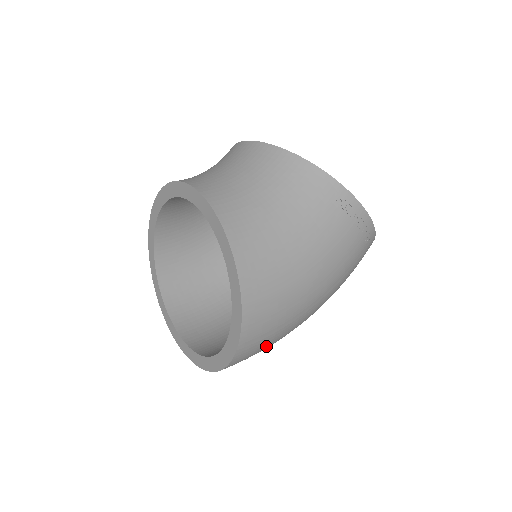
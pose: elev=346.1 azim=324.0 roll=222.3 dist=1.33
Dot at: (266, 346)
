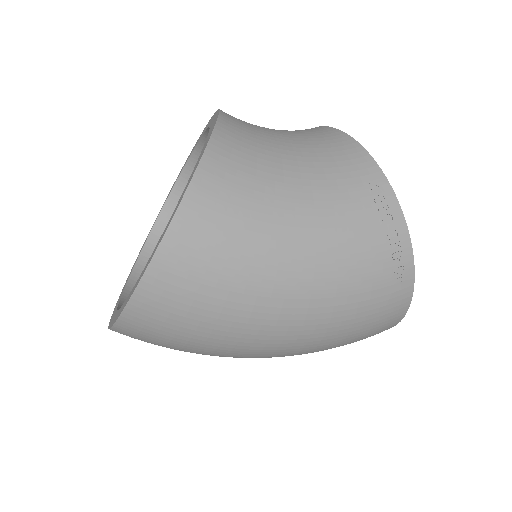
Dot at: (192, 321)
